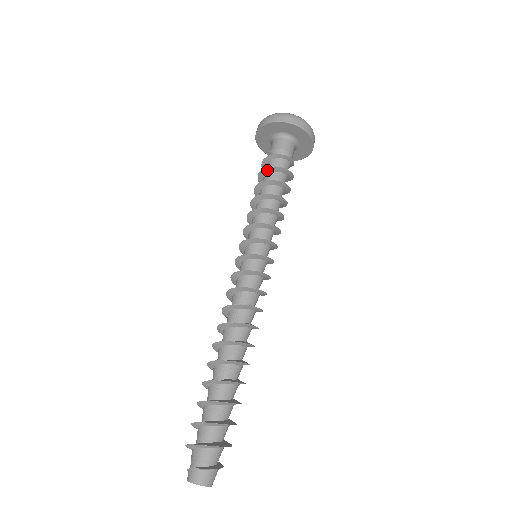
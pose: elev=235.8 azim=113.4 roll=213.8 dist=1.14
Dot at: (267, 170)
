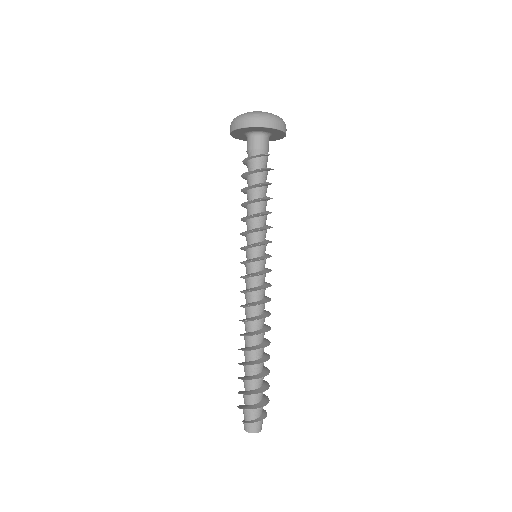
Dot at: (244, 177)
